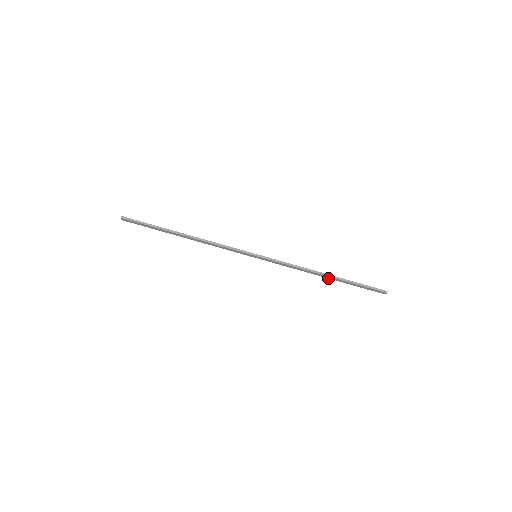
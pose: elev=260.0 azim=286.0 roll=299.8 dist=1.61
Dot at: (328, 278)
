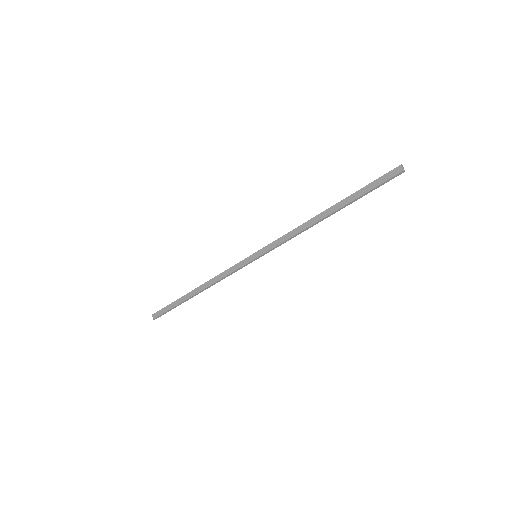
Dot at: (330, 209)
